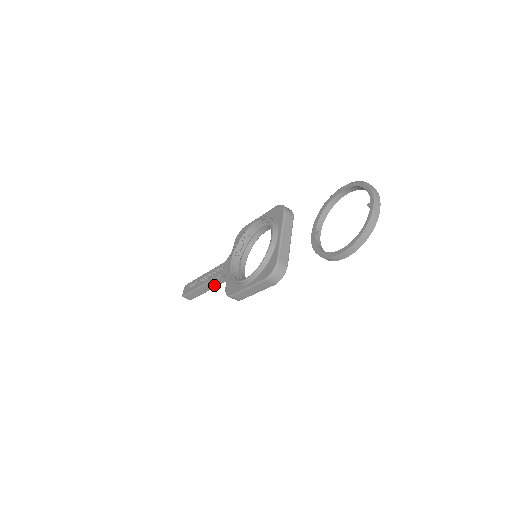
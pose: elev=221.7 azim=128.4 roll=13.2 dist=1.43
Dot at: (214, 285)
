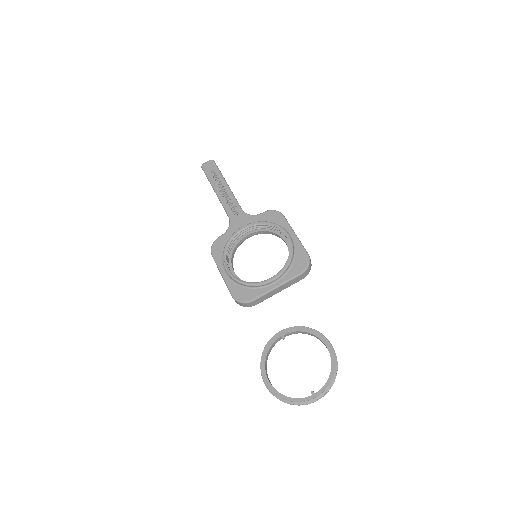
Dot at: occluded
